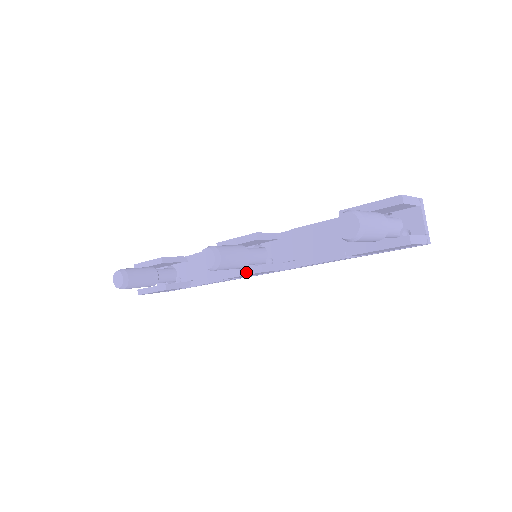
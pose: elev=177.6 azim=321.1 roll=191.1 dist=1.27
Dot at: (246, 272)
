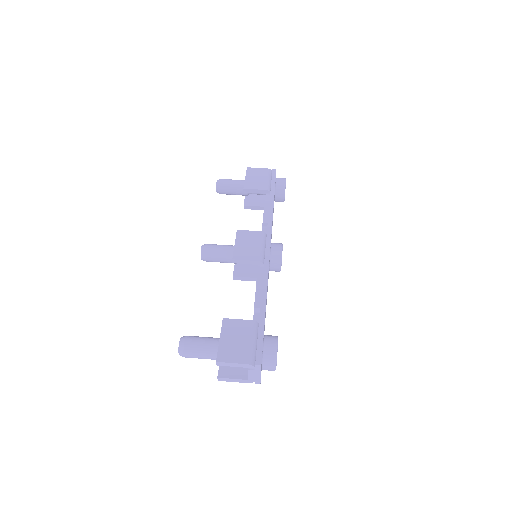
Dot at: (234, 267)
